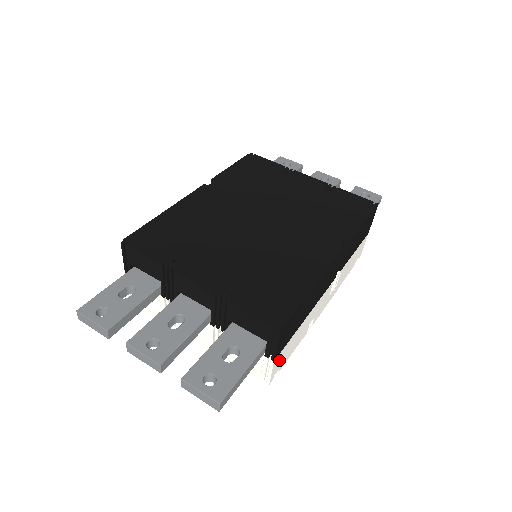
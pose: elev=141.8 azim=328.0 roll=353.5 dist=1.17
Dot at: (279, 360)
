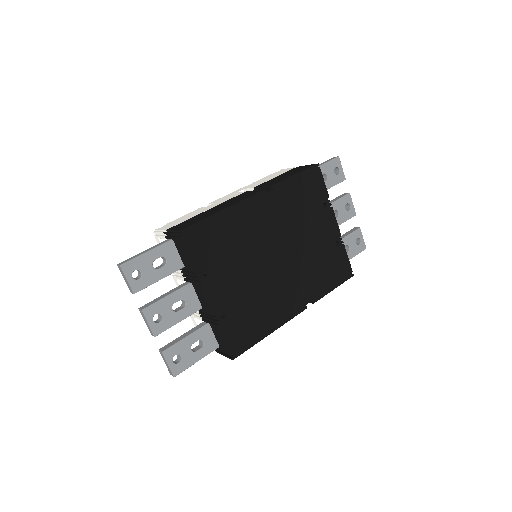
Dot at: occluded
